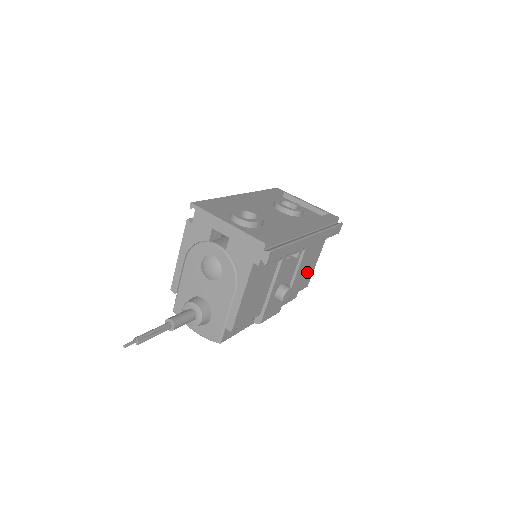
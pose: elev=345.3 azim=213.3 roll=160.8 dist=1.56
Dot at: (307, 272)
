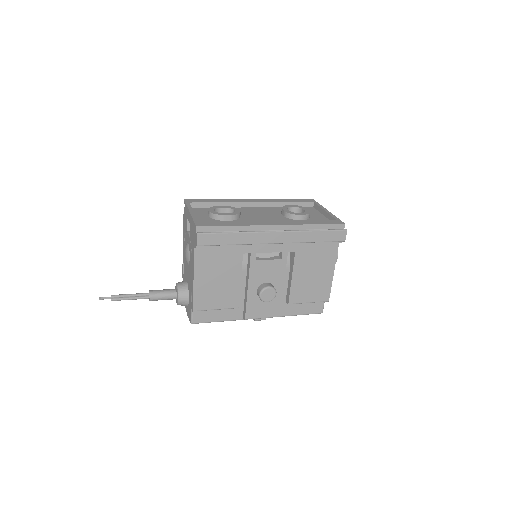
Dot at: (317, 282)
